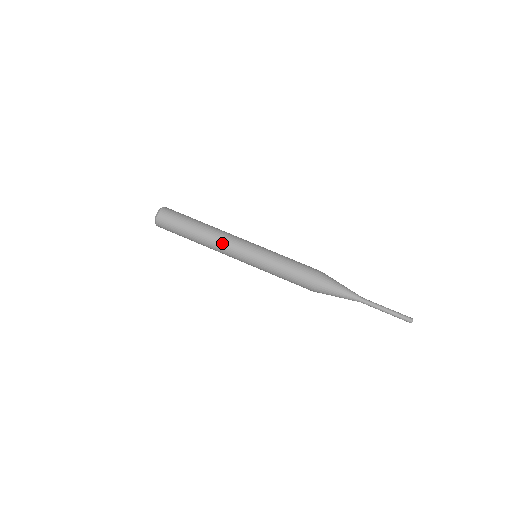
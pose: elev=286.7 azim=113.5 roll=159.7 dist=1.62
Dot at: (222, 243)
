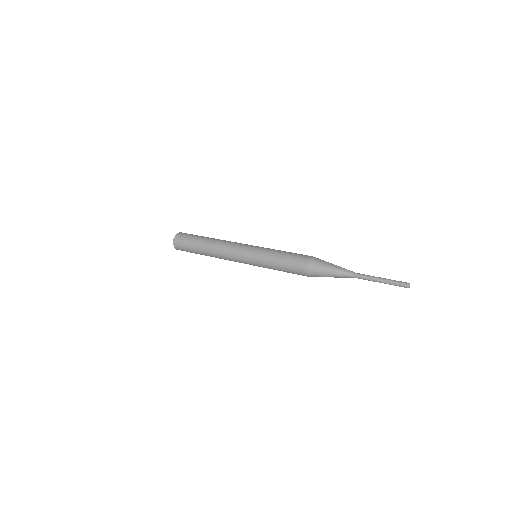
Dot at: (224, 251)
